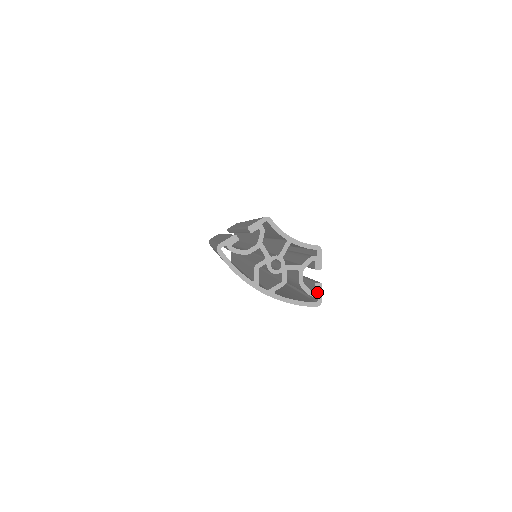
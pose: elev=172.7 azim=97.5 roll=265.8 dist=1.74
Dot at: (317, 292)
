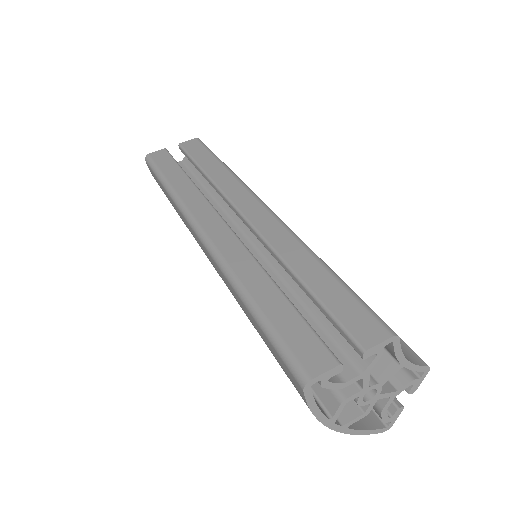
Dot at: (394, 417)
